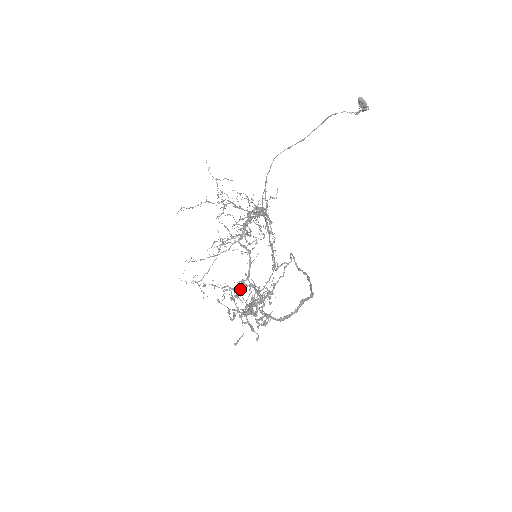
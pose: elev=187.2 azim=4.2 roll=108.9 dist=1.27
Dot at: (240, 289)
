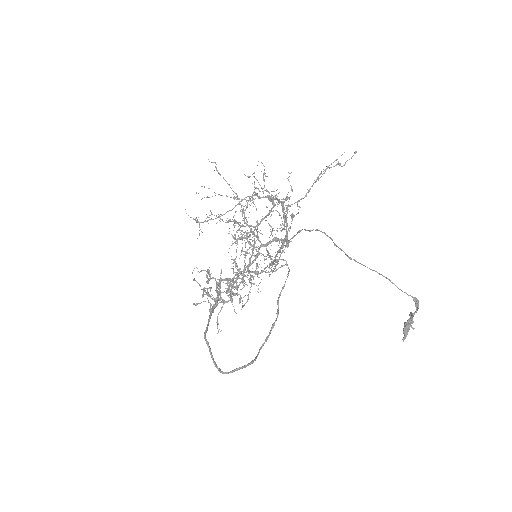
Dot at: (241, 236)
